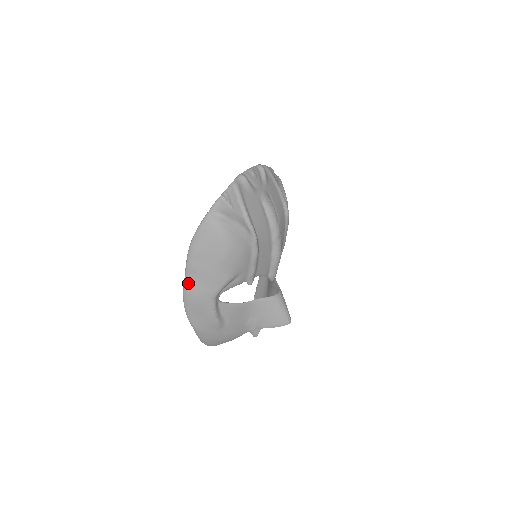
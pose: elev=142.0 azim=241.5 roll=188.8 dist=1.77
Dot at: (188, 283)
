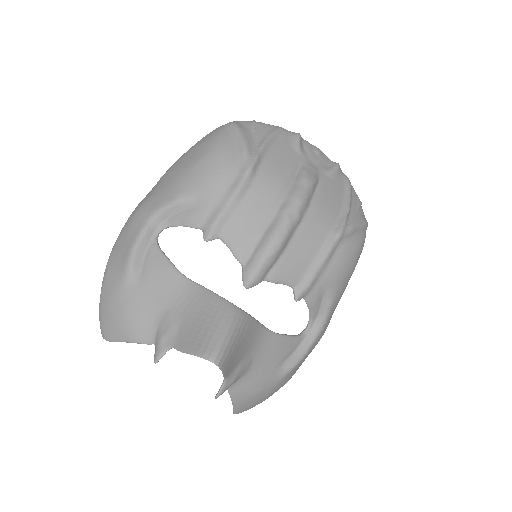
Dot at: (148, 194)
